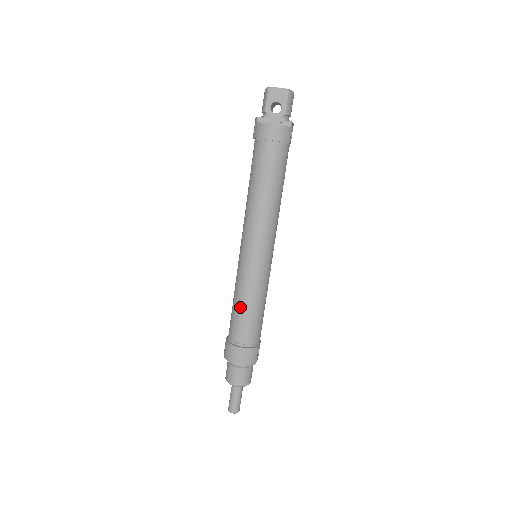
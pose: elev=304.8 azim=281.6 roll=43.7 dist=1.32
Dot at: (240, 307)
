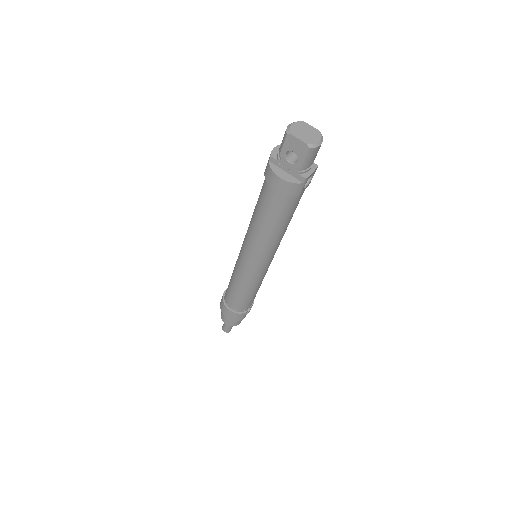
Dot at: (233, 287)
